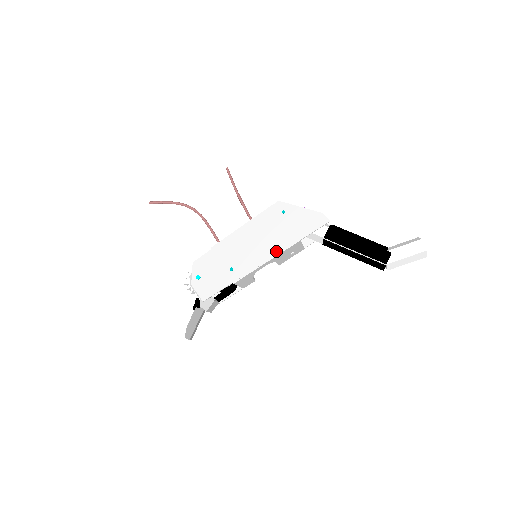
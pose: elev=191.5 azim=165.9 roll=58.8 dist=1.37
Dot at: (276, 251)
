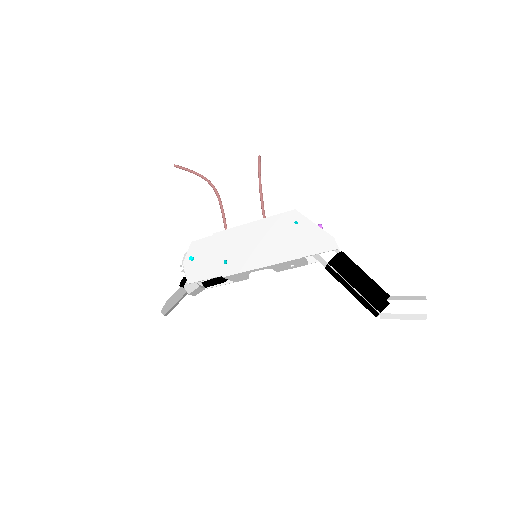
Dot at: (274, 260)
